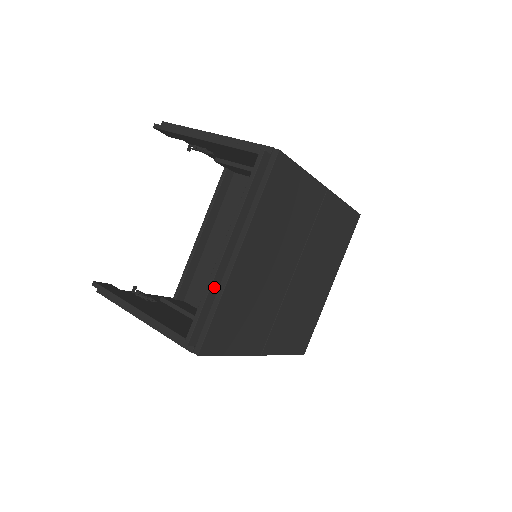
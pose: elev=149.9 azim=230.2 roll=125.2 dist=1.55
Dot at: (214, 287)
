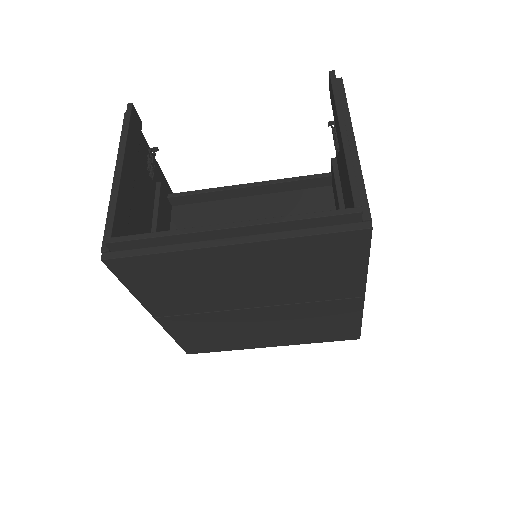
Dot at: (181, 238)
